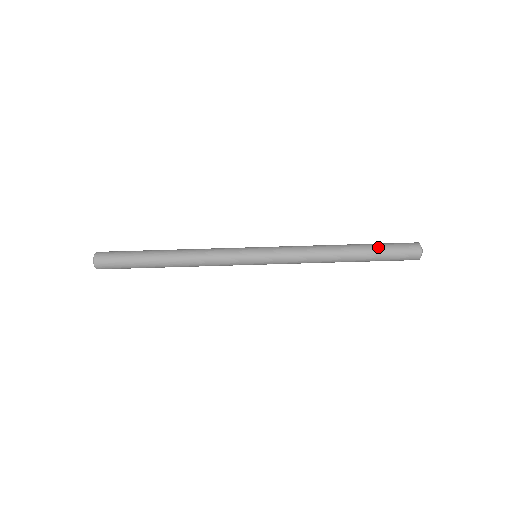
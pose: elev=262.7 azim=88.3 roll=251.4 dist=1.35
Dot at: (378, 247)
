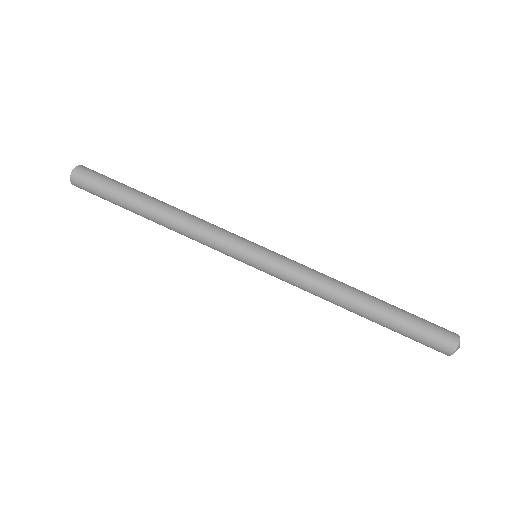
Dot at: (406, 311)
